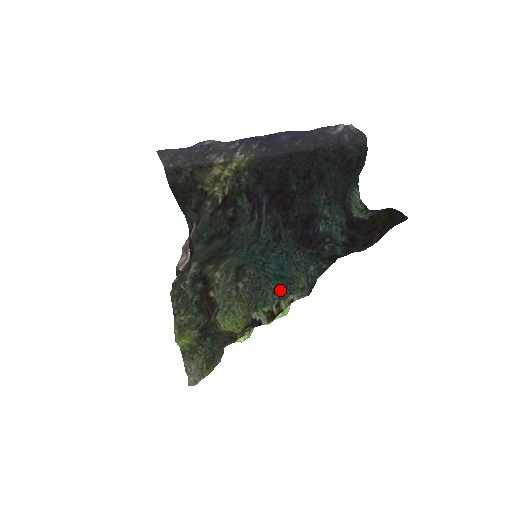
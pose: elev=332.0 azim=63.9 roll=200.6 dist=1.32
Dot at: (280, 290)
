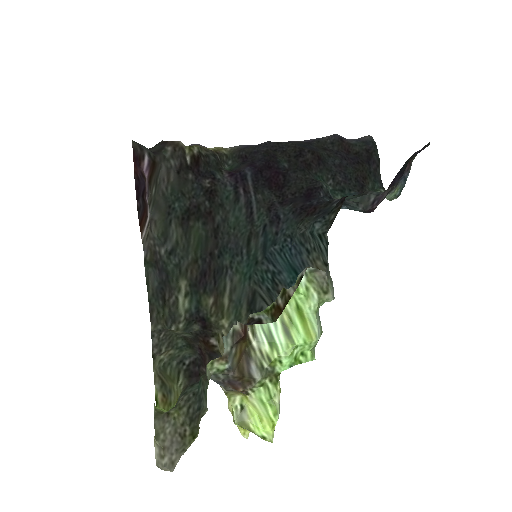
Dot at: occluded
